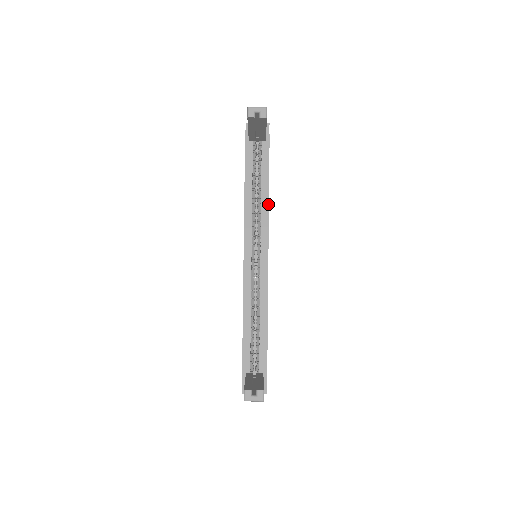
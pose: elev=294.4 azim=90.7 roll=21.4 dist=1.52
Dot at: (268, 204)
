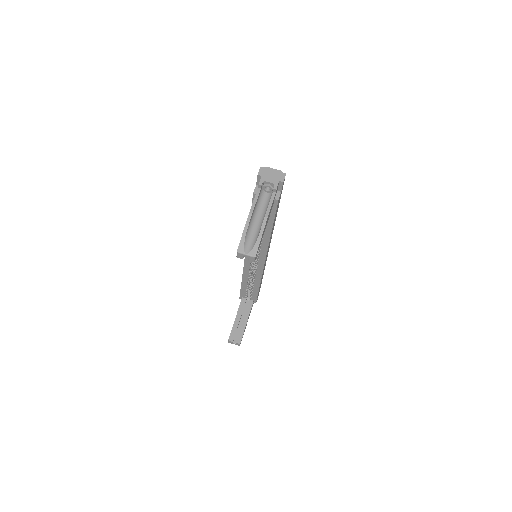
Dot at: (269, 240)
